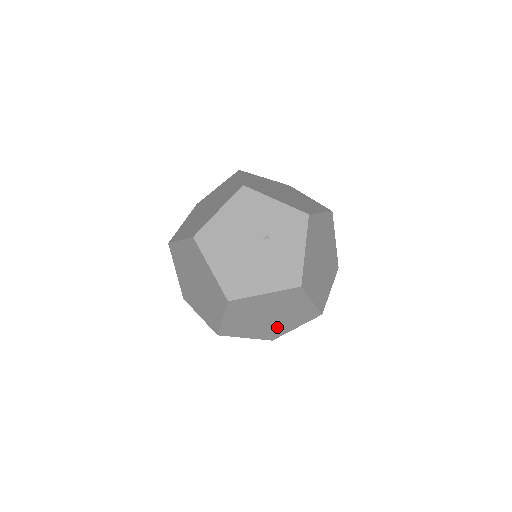
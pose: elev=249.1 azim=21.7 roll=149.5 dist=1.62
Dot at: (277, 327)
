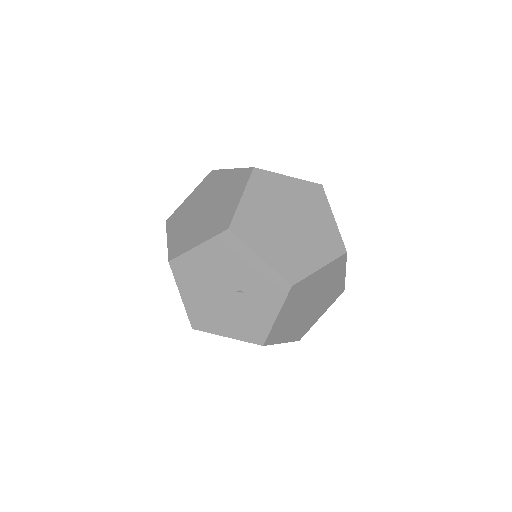
Dot at: occluded
